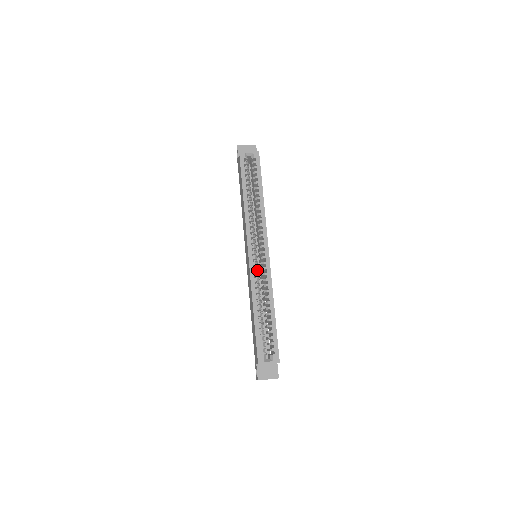
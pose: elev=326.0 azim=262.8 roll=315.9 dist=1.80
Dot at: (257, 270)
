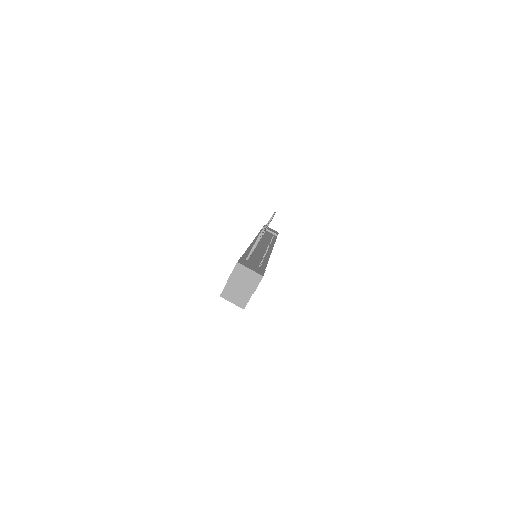
Dot at: occluded
